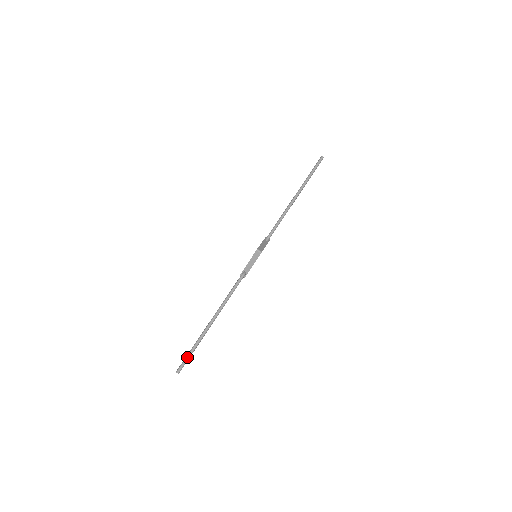
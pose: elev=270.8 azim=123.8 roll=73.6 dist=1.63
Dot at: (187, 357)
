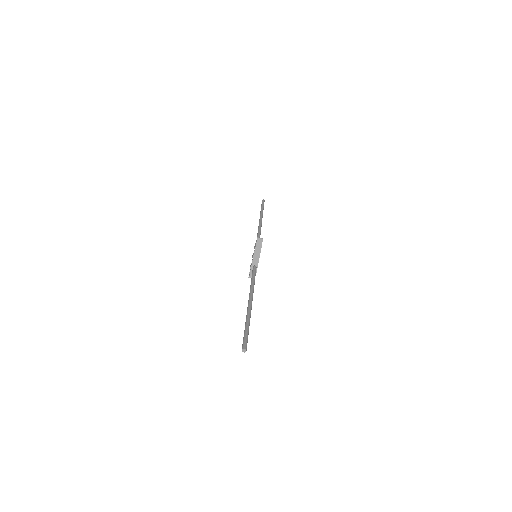
Dot at: (246, 333)
